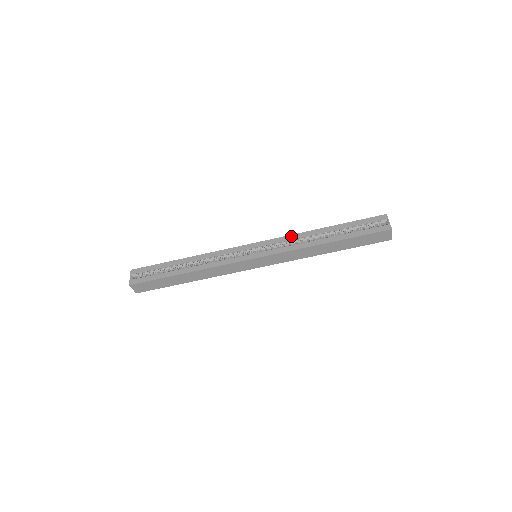
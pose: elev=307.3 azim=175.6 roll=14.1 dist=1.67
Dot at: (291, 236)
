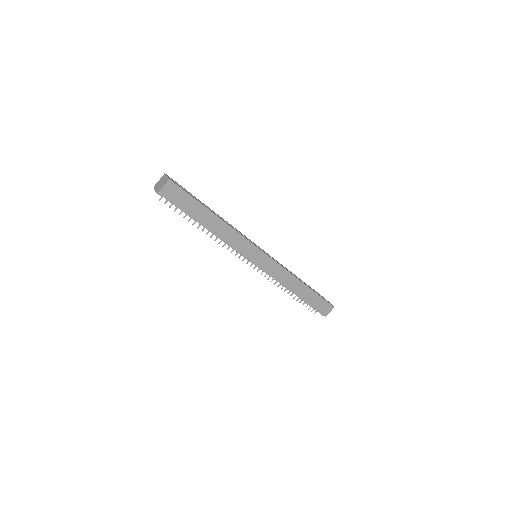
Dot at: (281, 264)
